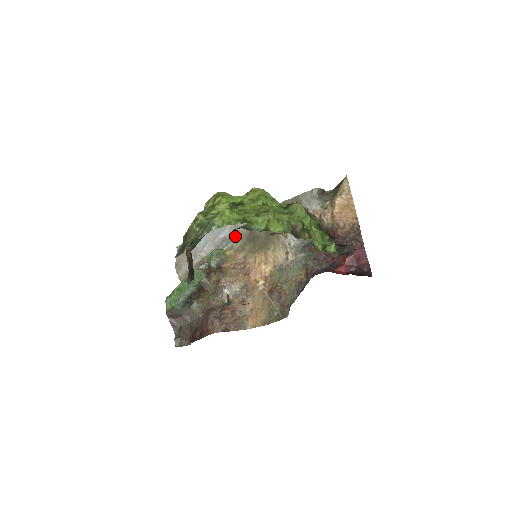
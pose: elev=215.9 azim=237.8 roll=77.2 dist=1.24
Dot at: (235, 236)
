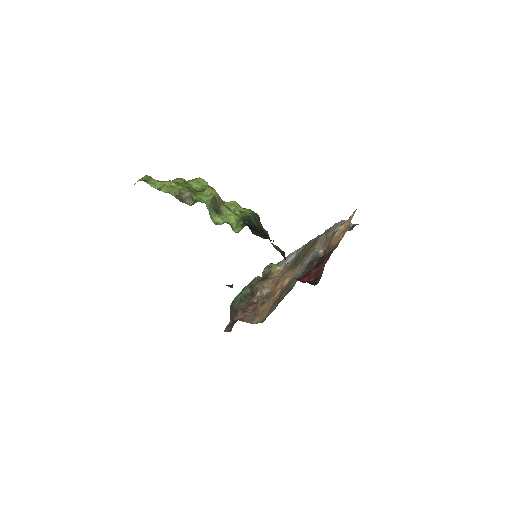
Dot at: (293, 258)
